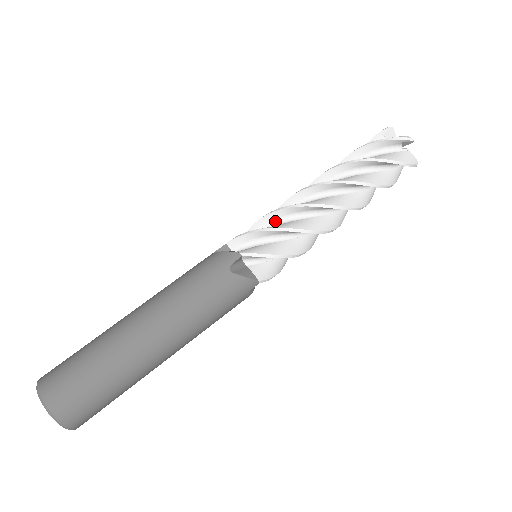
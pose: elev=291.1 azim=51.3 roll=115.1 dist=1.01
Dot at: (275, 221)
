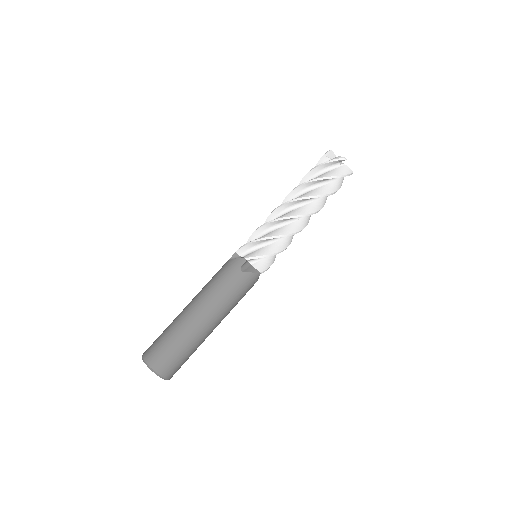
Dot at: (264, 231)
